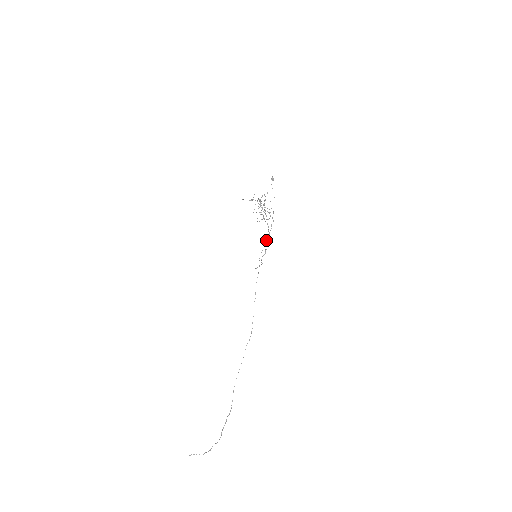
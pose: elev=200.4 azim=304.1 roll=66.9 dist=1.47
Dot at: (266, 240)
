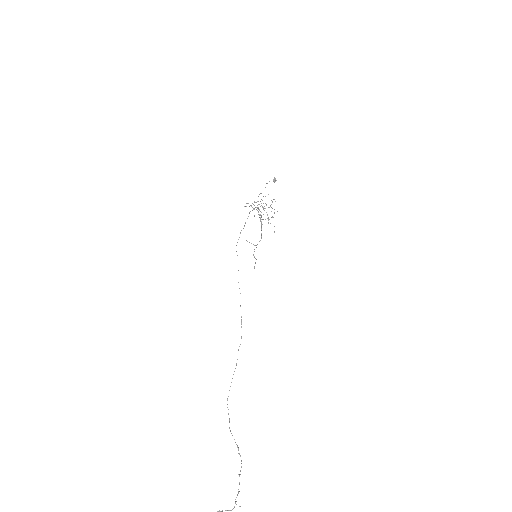
Dot at: occluded
